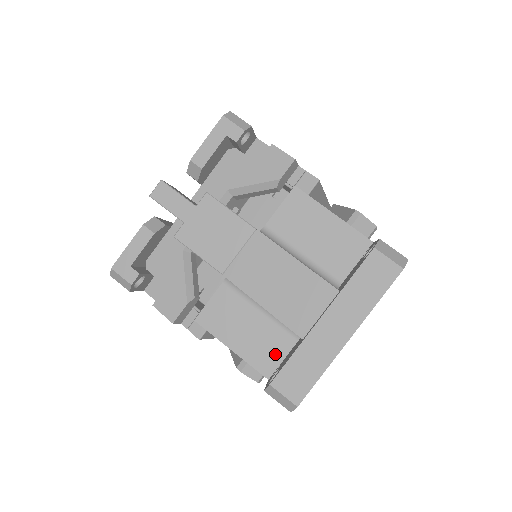
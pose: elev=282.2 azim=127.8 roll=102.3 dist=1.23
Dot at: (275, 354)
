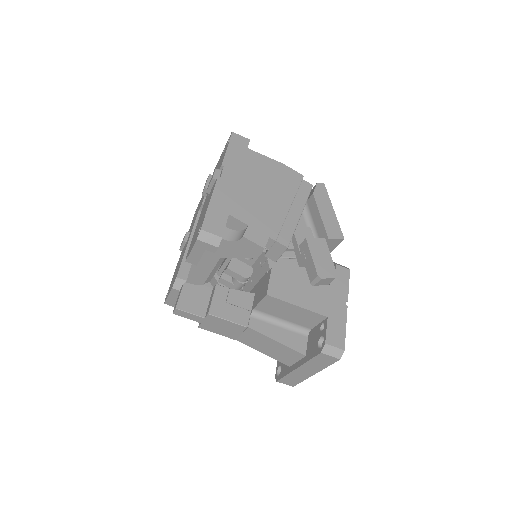
Dot at: occluded
